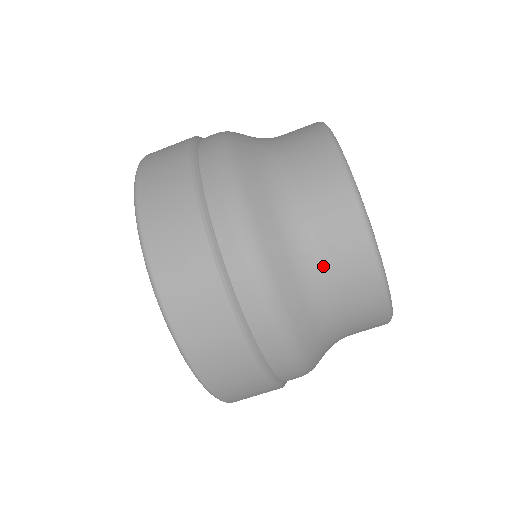
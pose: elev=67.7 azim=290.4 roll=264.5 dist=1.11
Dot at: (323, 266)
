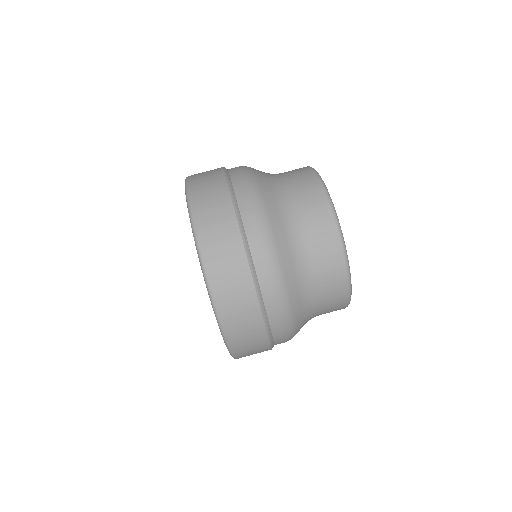
Dot at: (282, 174)
